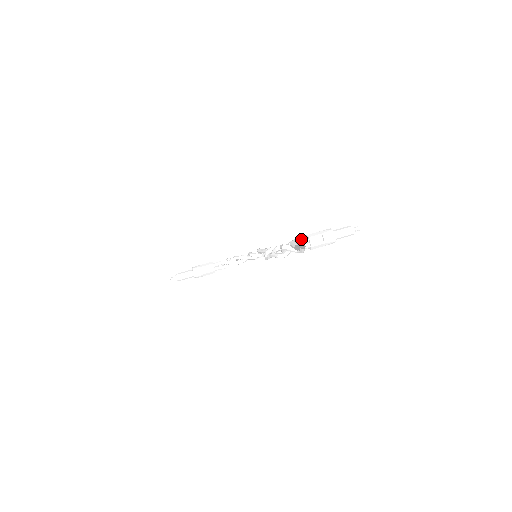
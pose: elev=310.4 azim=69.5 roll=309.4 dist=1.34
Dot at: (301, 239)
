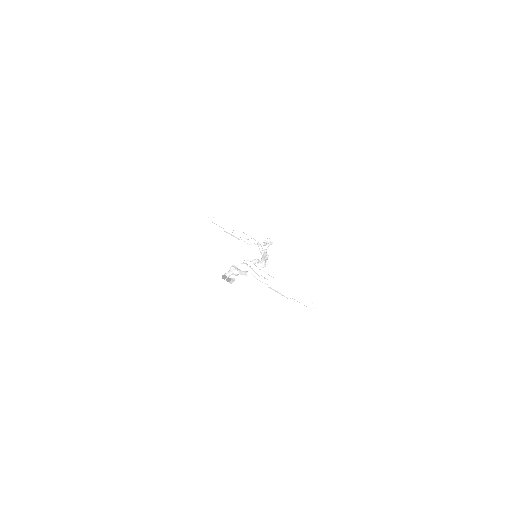
Dot at: (268, 275)
